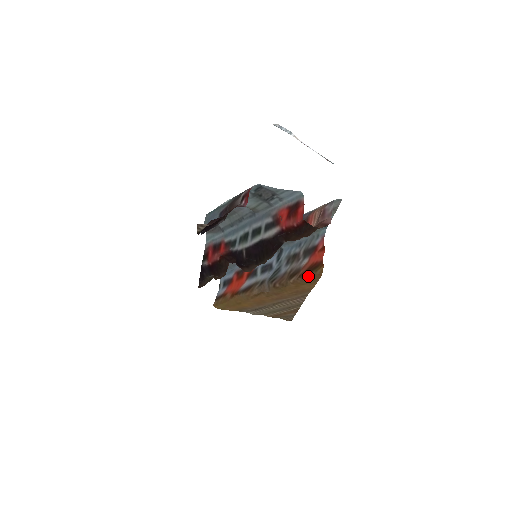
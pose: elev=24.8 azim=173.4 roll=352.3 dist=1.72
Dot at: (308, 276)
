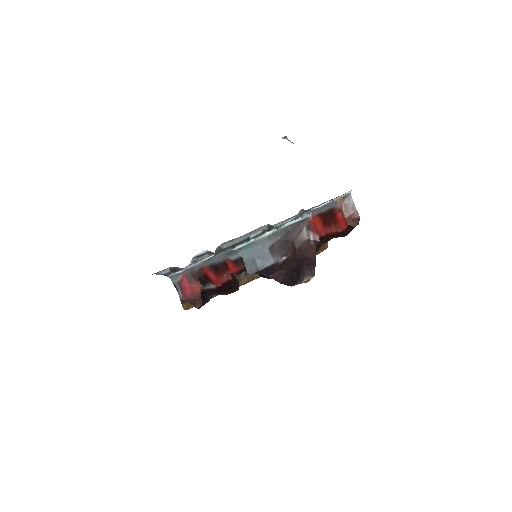
Dot at: (316, 254)
